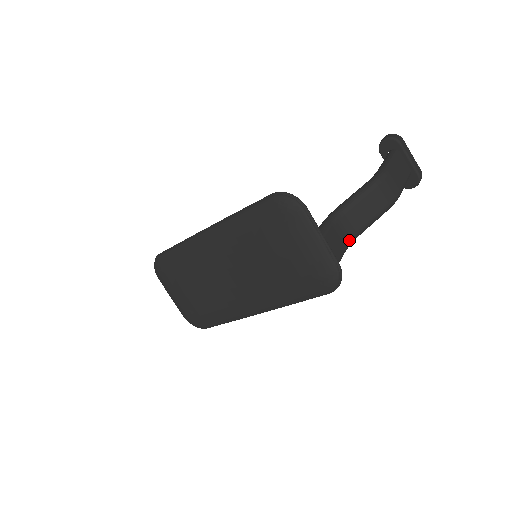
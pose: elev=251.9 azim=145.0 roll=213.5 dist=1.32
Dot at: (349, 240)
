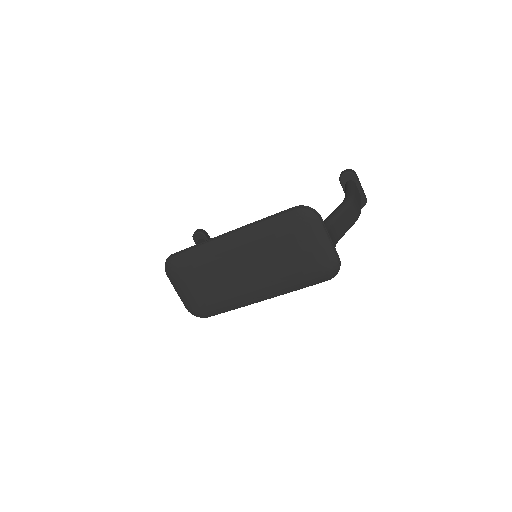
Dot at: (335, 243)
